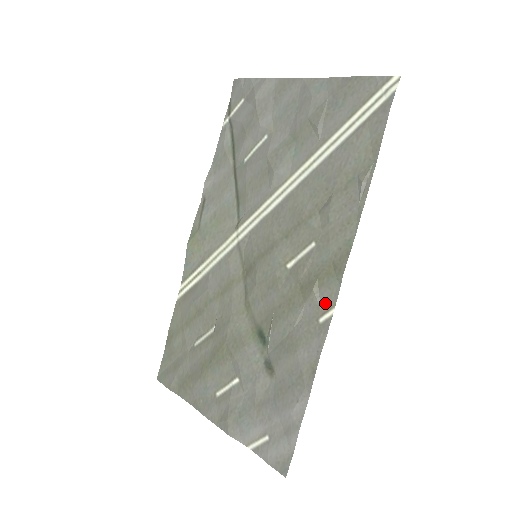
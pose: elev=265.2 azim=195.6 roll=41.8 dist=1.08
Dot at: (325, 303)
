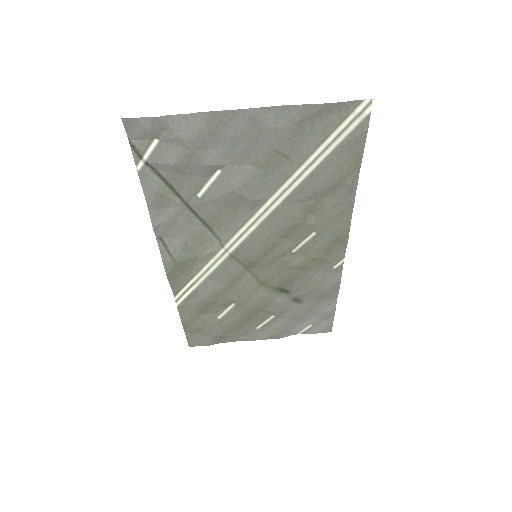
Dot at: (336, 259)
